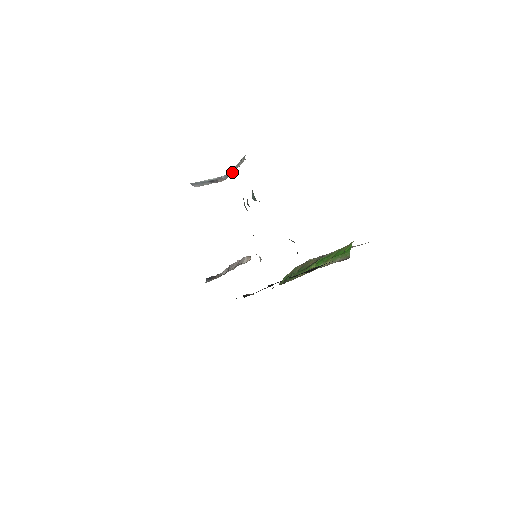
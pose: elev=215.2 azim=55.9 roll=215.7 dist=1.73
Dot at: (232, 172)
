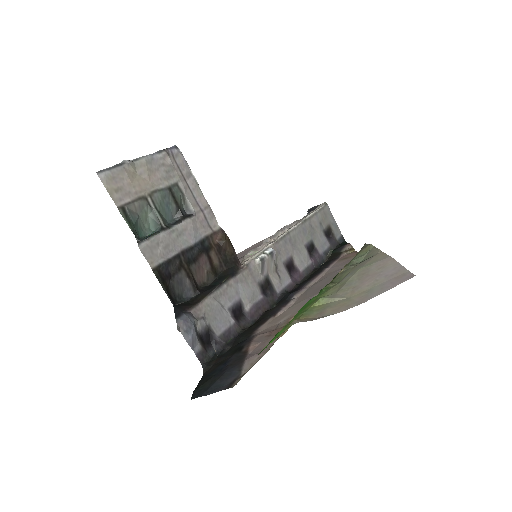
Dot at: occluded
